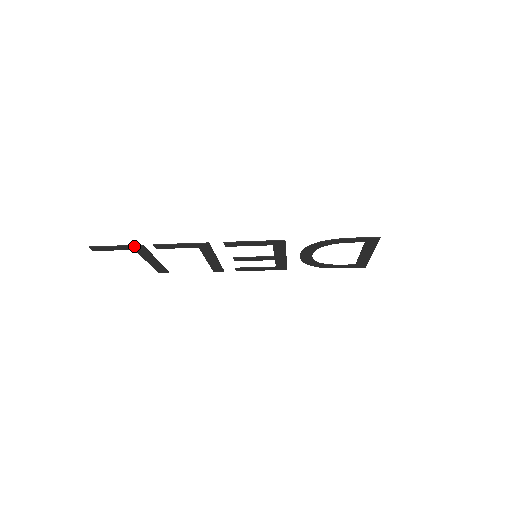
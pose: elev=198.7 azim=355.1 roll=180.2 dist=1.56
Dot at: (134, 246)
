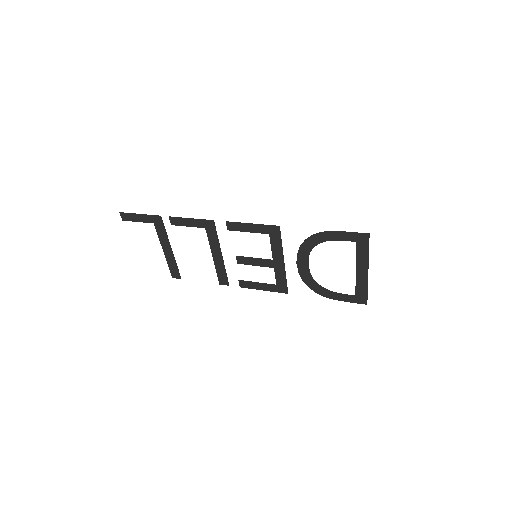
Dot at: (154, 216)
